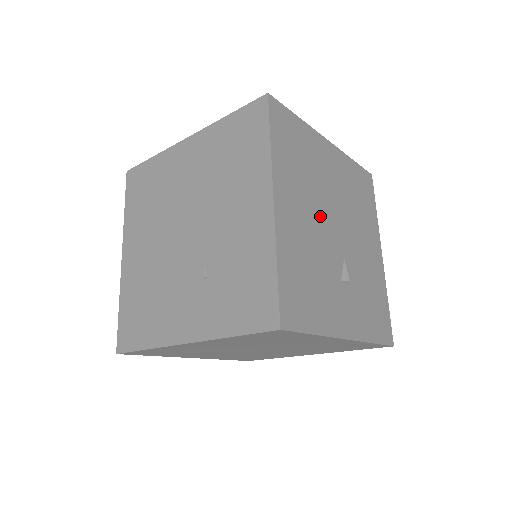
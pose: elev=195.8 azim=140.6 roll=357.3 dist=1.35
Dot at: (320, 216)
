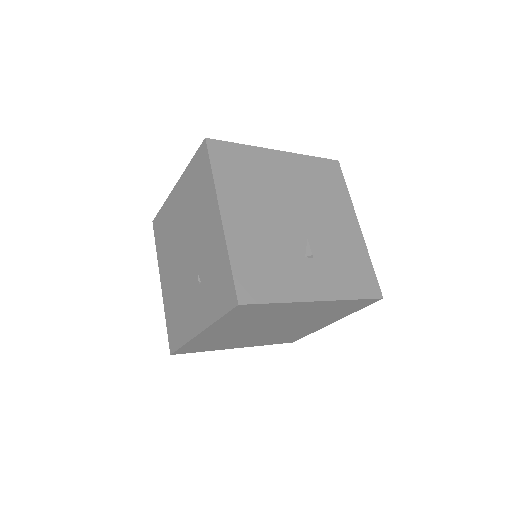
Dot at: (274, 212)
